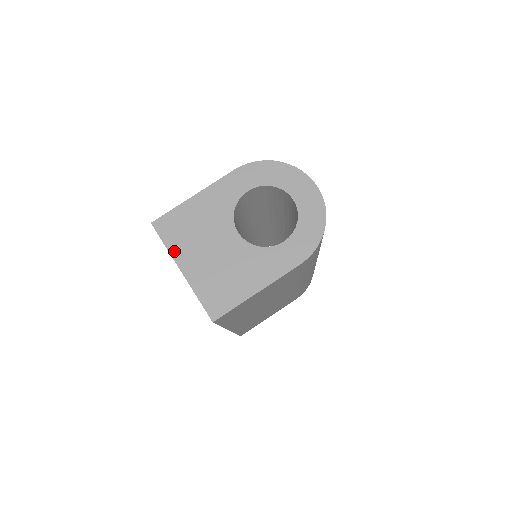
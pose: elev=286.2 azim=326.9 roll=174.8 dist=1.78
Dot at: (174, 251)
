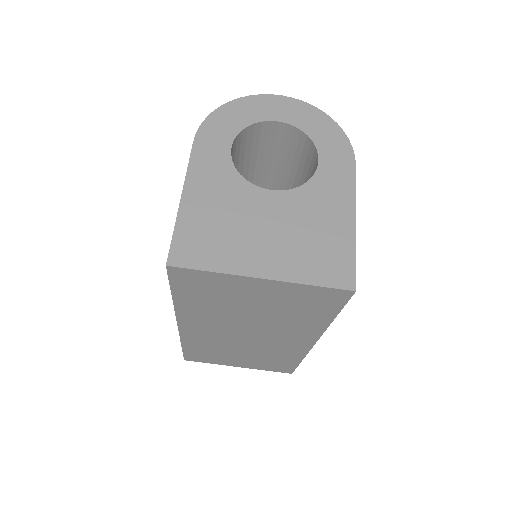
Dot at: (229, 267)
